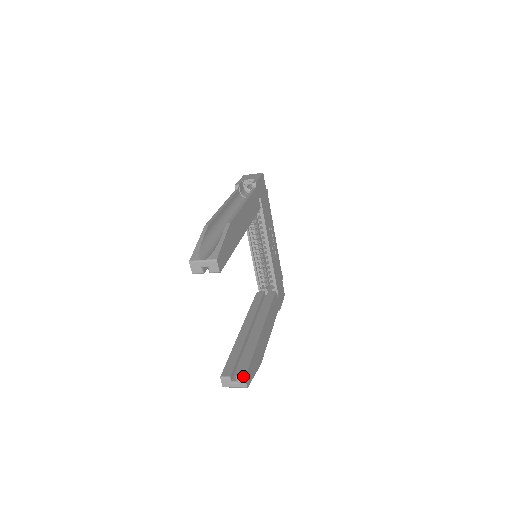
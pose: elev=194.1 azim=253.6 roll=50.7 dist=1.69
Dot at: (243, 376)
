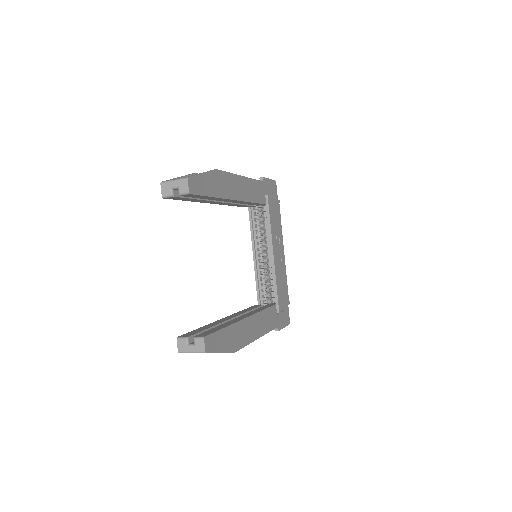
Dot at: (202, 336)
